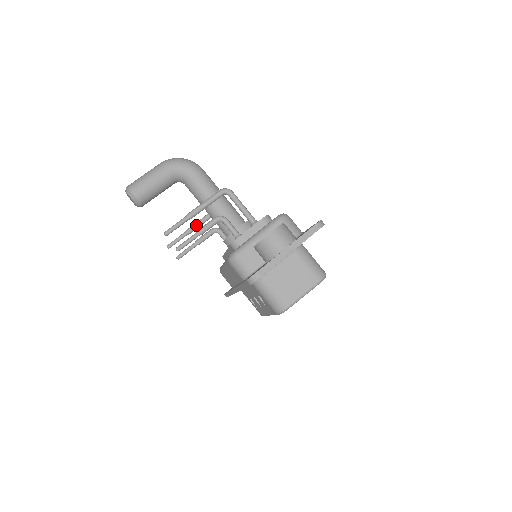
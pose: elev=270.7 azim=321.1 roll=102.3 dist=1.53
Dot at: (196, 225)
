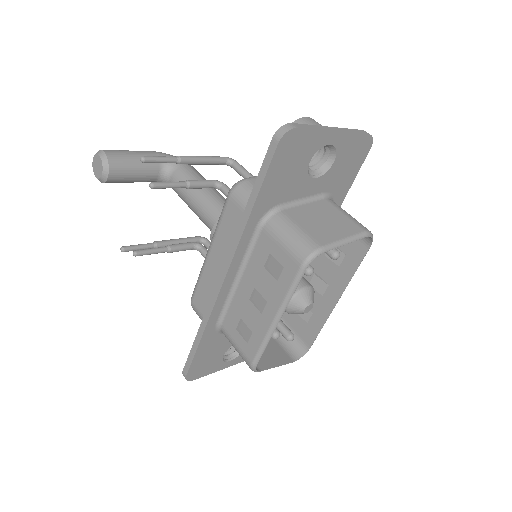
Dot at: (169, 240)
